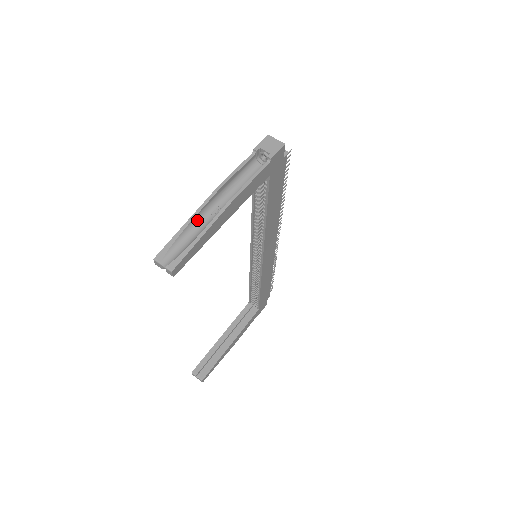
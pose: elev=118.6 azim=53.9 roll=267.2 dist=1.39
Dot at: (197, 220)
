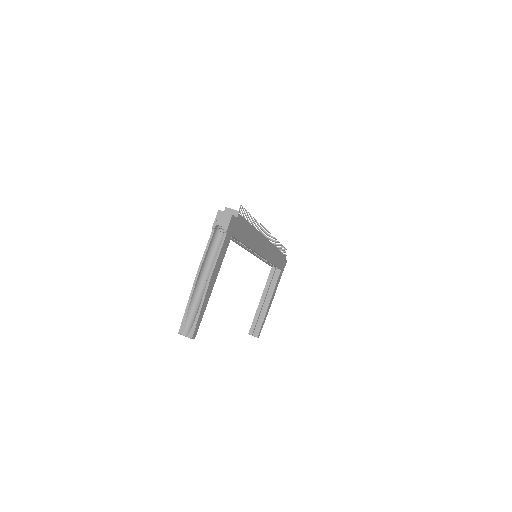
Dot at: (194, 296)
